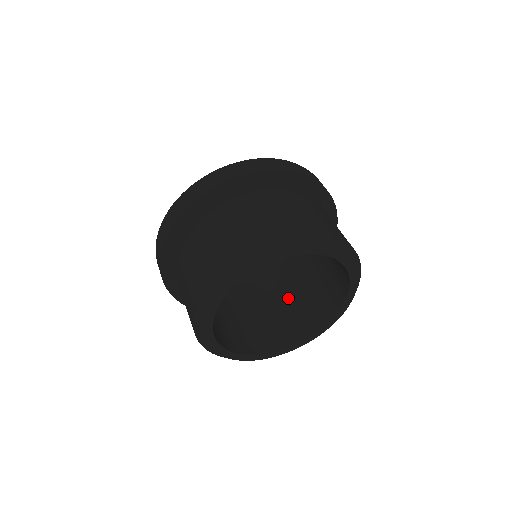
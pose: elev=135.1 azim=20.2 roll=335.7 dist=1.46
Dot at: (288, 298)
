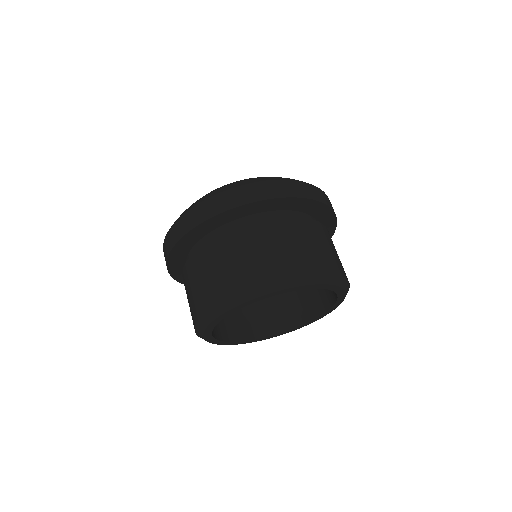
Dot at: occluded
